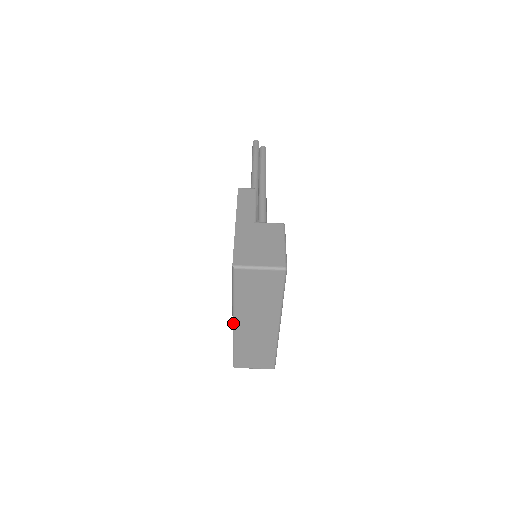
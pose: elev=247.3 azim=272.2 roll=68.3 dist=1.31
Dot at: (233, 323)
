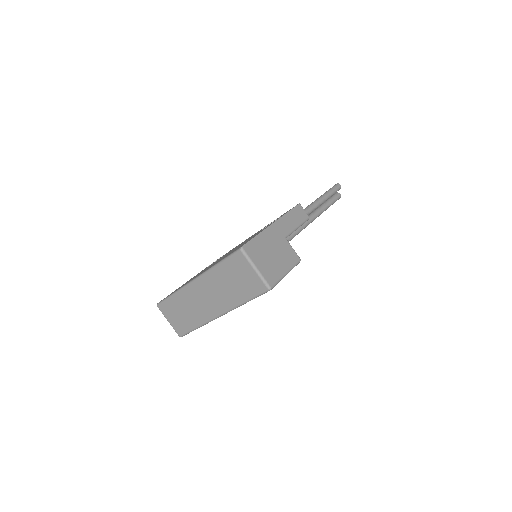
Dot at: (194, 279)
